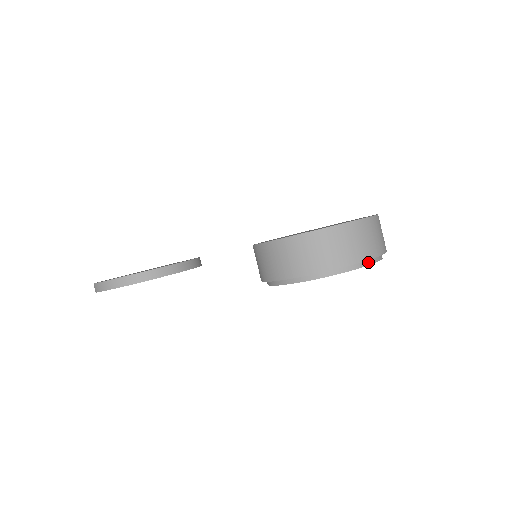
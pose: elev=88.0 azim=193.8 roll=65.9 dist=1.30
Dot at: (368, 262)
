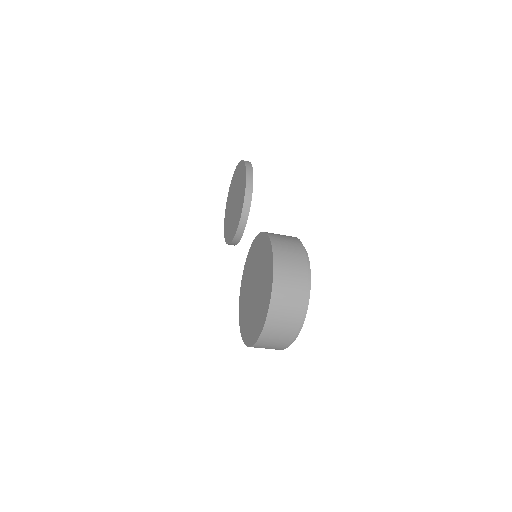
Dot at: occluded
